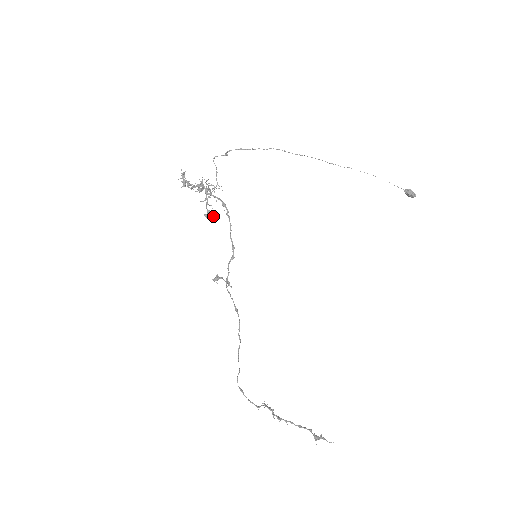
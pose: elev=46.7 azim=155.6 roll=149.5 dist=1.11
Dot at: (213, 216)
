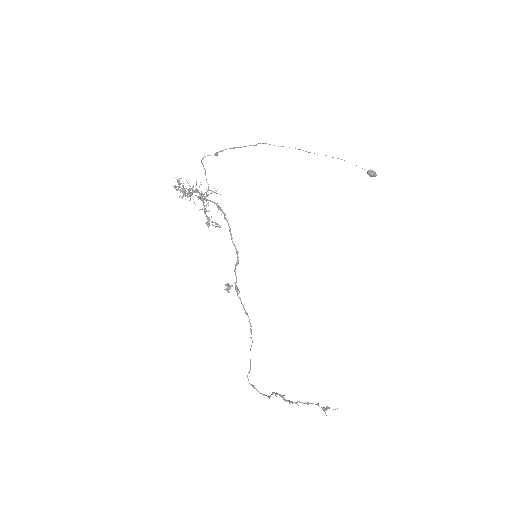
Dot at: occluded
